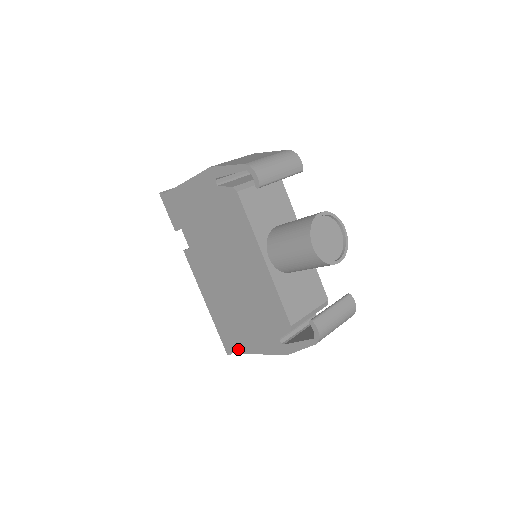
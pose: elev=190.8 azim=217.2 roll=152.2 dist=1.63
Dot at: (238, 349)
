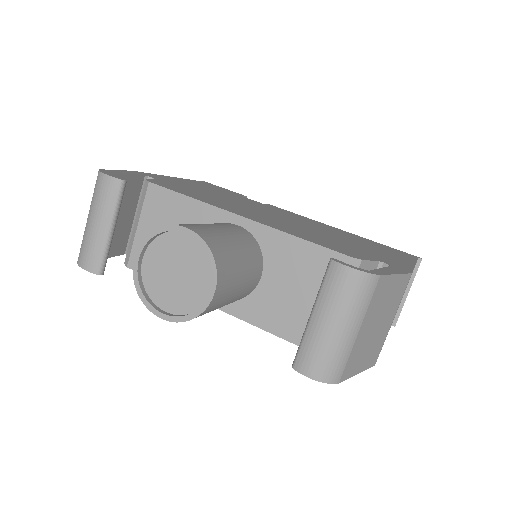
Dot at: occluded
